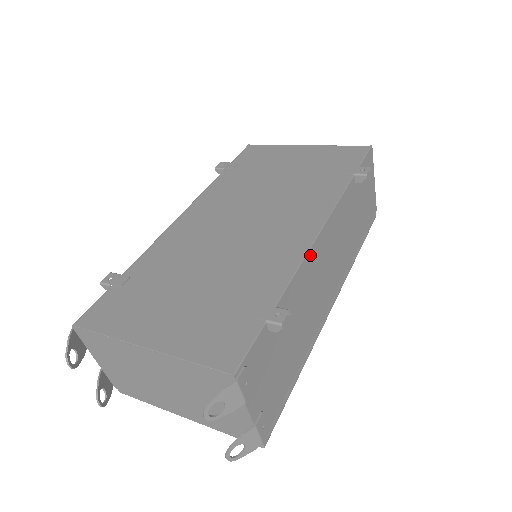
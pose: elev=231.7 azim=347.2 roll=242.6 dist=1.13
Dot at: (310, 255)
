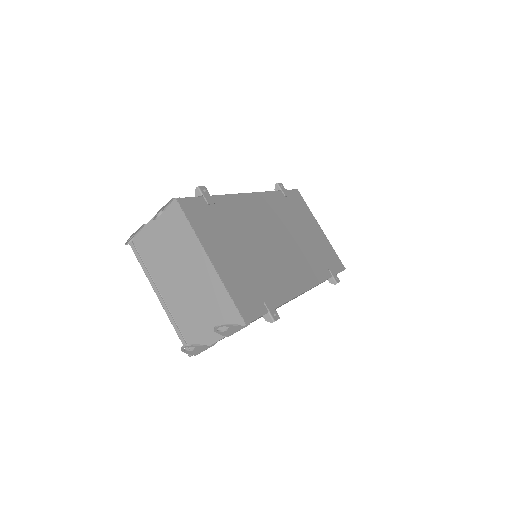
Dot at: occluded
